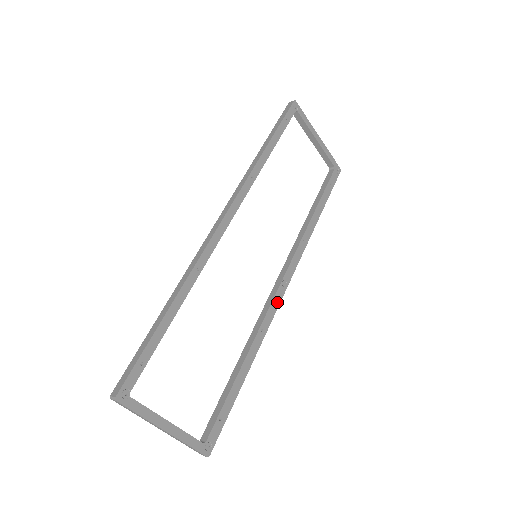
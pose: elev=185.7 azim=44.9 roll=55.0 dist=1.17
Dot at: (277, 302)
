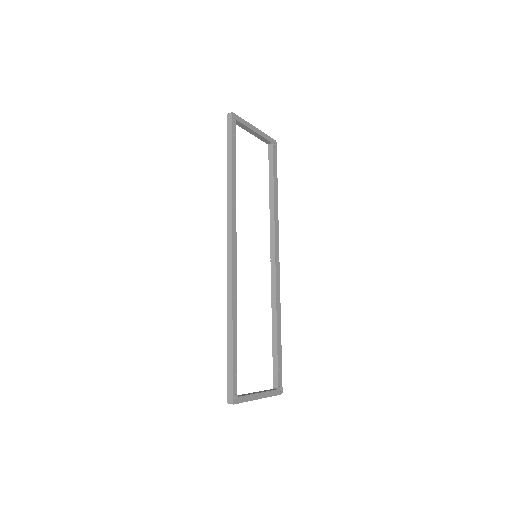
Dot at: (278, 276)
